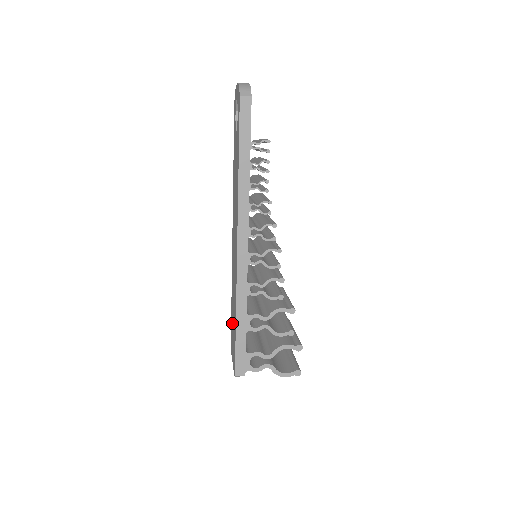
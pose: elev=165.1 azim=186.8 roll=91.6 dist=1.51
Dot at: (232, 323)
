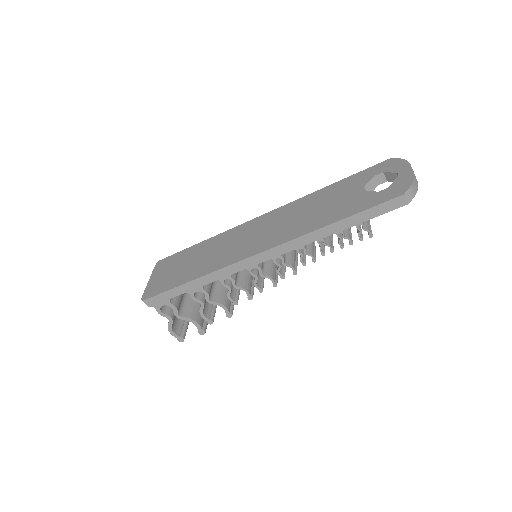
Dot at: (182, 260)
